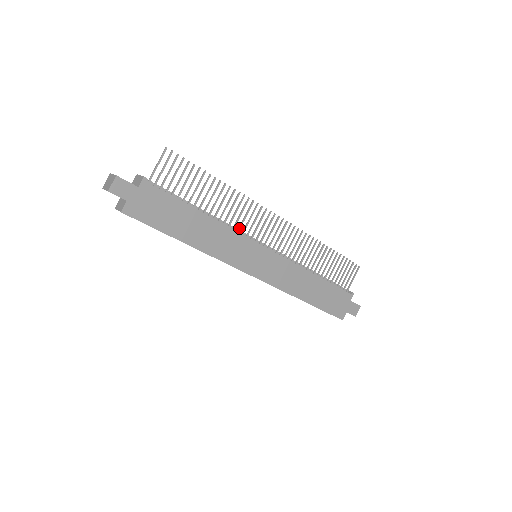
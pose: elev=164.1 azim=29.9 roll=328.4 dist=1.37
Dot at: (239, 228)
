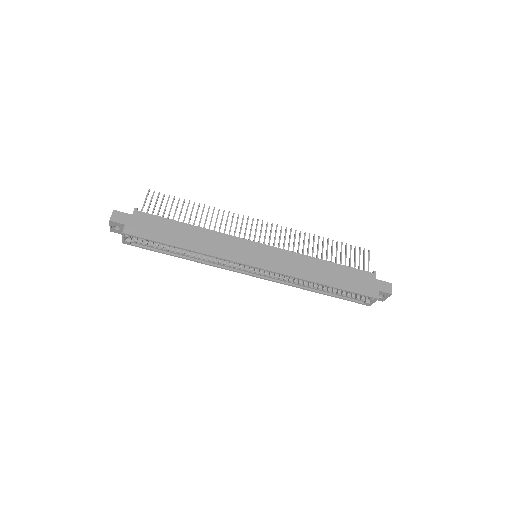
Dot at: (229, 234)
